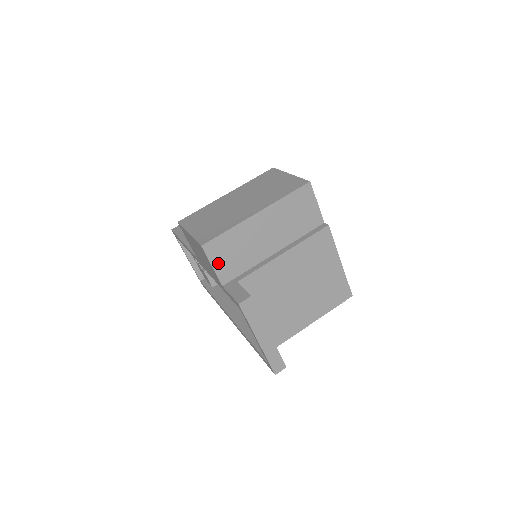
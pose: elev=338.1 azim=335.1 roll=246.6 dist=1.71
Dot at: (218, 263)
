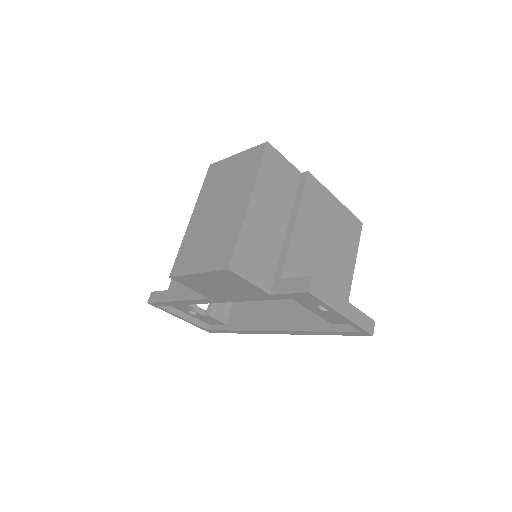
Dot at: (252, 275)
